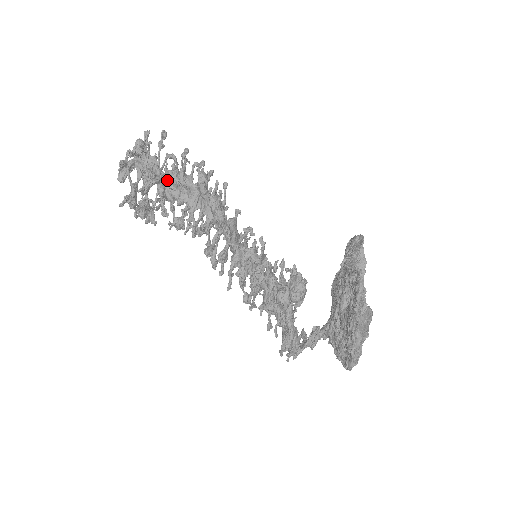
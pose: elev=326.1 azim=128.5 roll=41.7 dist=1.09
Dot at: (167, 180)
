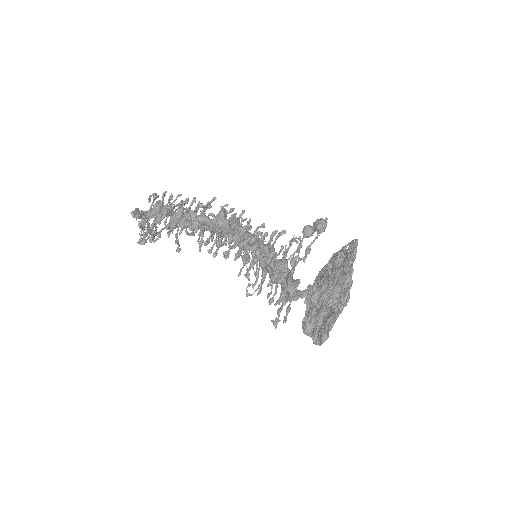
Dot at: (189, 211)
